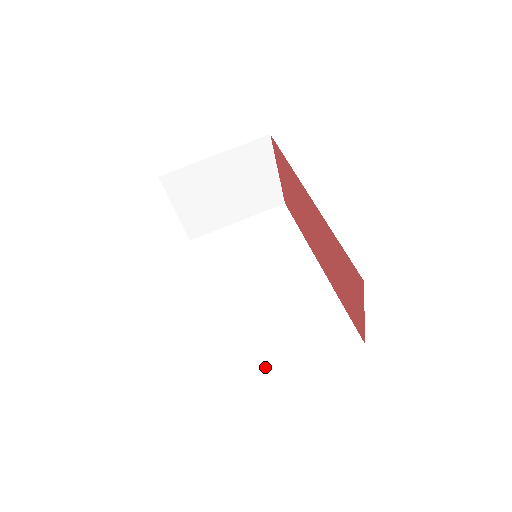
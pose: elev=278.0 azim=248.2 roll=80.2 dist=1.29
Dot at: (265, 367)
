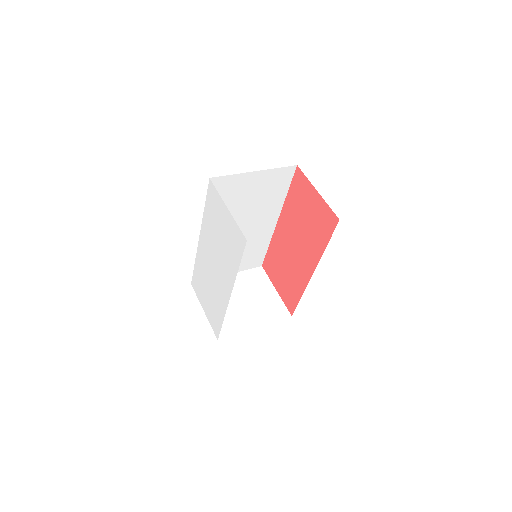
Dot at: occluded
